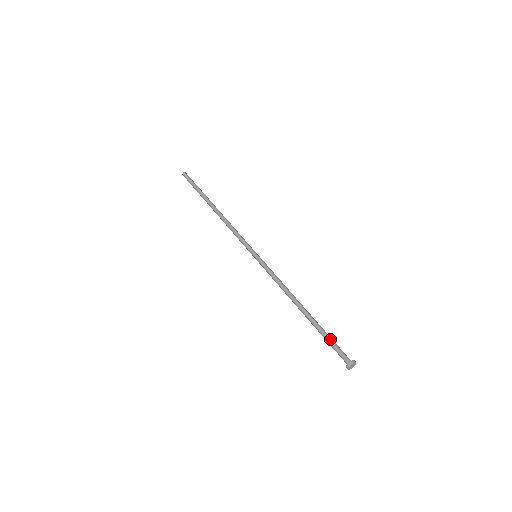
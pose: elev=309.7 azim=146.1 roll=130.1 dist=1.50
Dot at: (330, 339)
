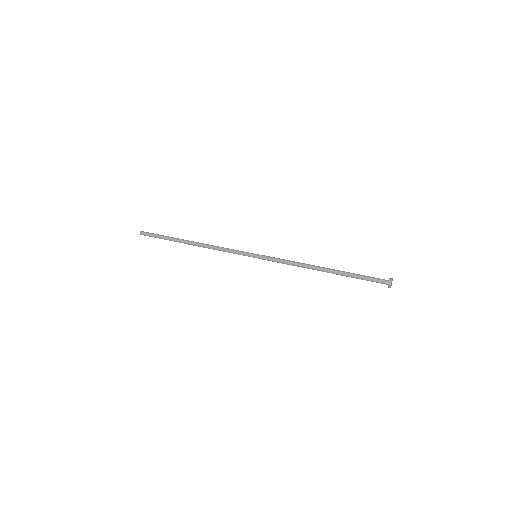
Dot at: (362, 275)
